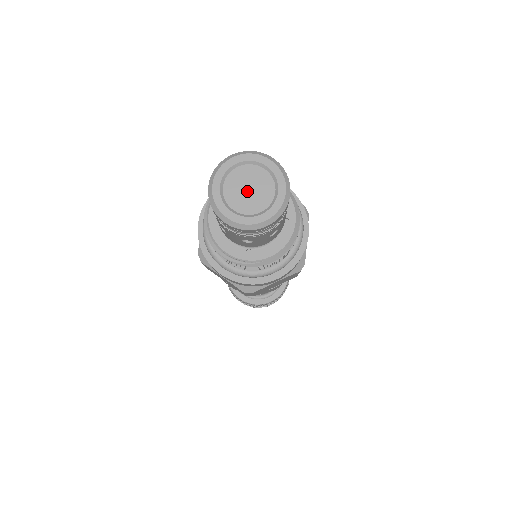
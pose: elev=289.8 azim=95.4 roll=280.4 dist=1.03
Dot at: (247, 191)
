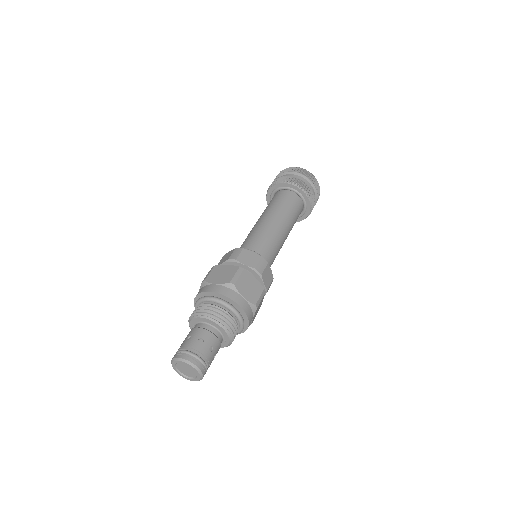
Dot at: (186, 370)
